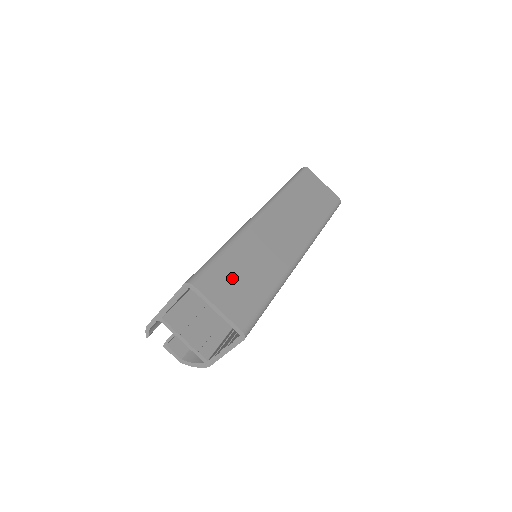
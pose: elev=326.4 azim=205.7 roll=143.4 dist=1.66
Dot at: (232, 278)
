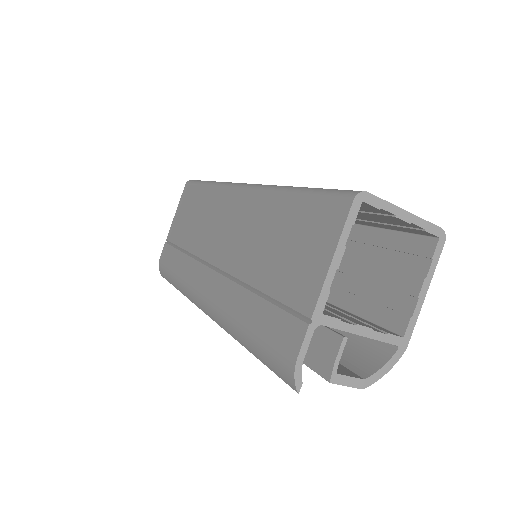
Dot at: occluded
